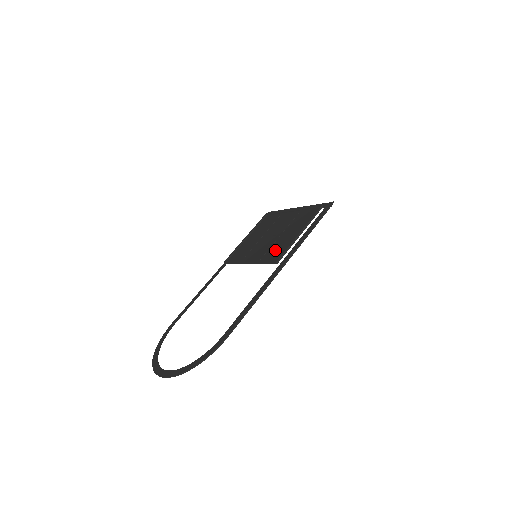
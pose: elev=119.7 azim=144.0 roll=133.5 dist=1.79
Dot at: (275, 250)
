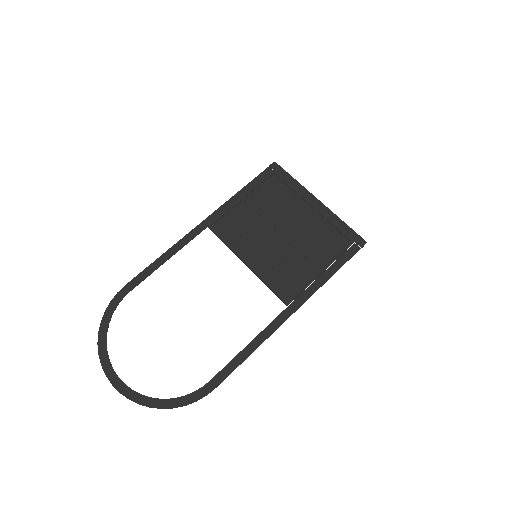
Dot at: (286, 275)
